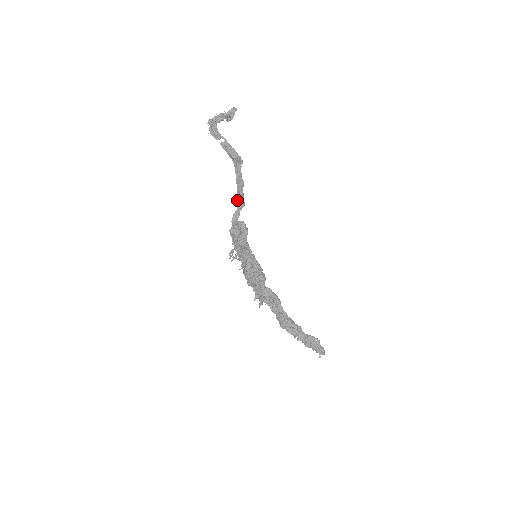
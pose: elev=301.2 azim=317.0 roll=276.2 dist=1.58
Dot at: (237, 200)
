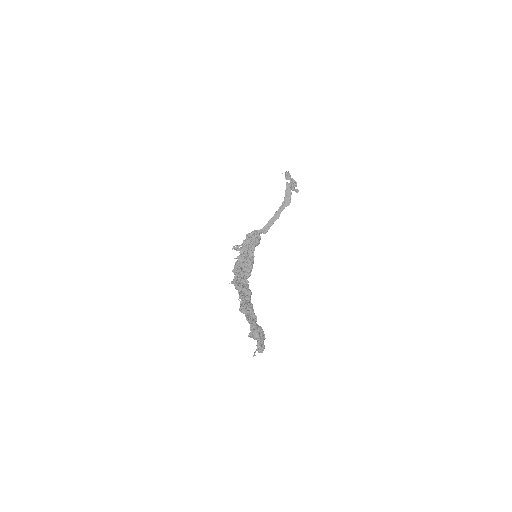
Dot at: (265, 225)
